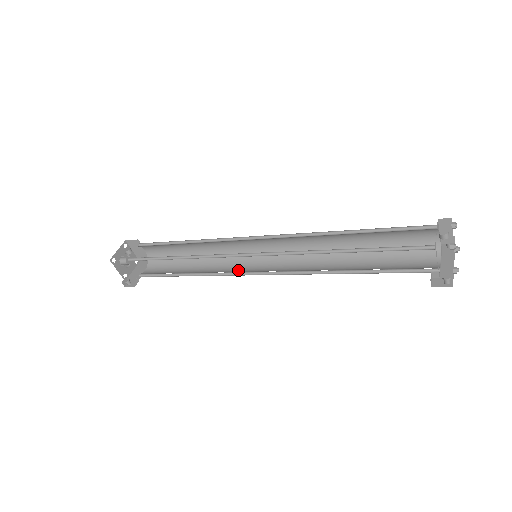
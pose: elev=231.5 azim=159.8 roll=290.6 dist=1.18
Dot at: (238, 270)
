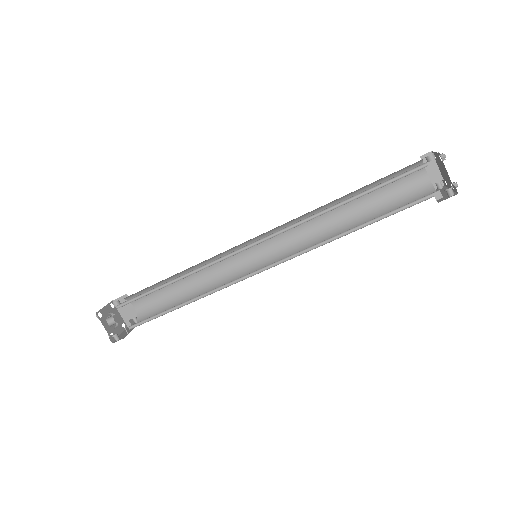
Dot at: (239, 280)
